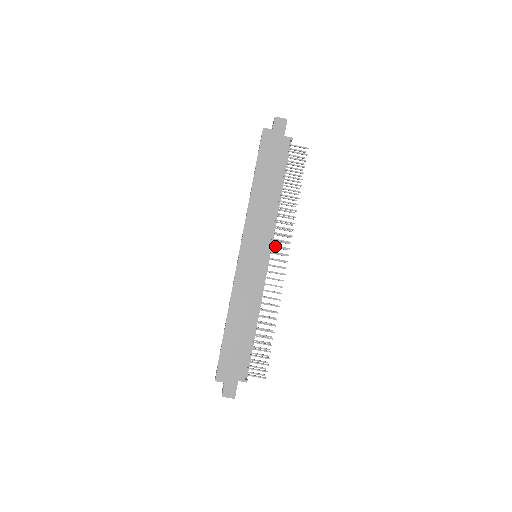
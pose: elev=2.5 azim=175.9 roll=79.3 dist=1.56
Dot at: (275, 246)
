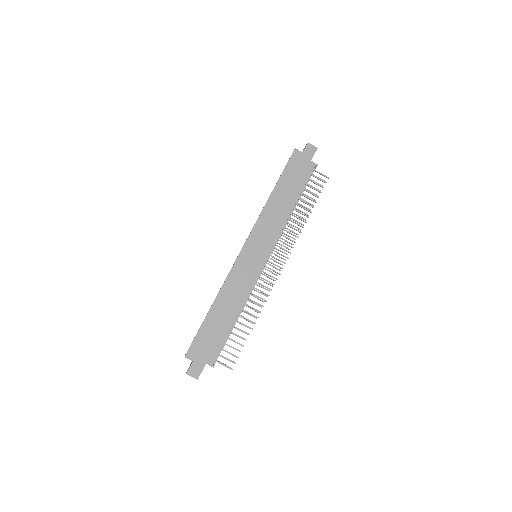
Dot at: (276, 252)
